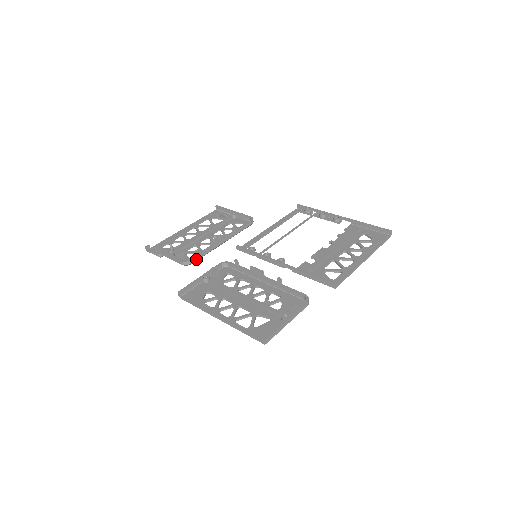
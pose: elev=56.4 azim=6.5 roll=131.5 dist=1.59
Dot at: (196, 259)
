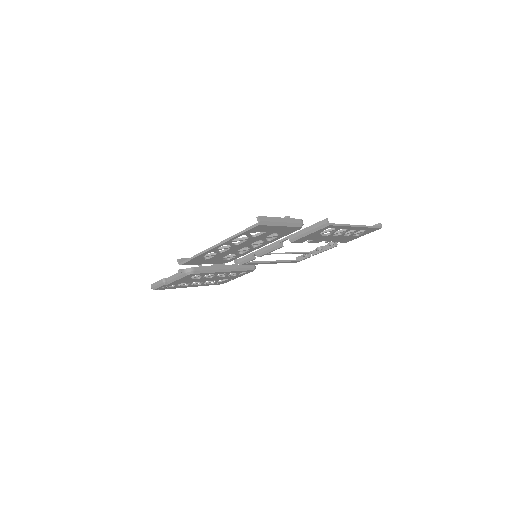
Dot at: (198, 269)
